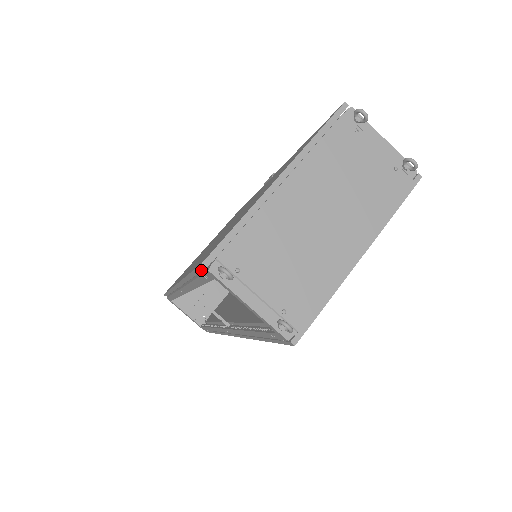
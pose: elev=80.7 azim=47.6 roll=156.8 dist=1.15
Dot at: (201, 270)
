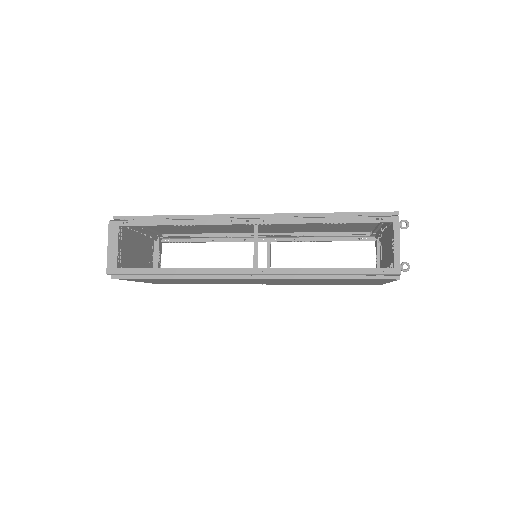
Dot at: (383, 214)
